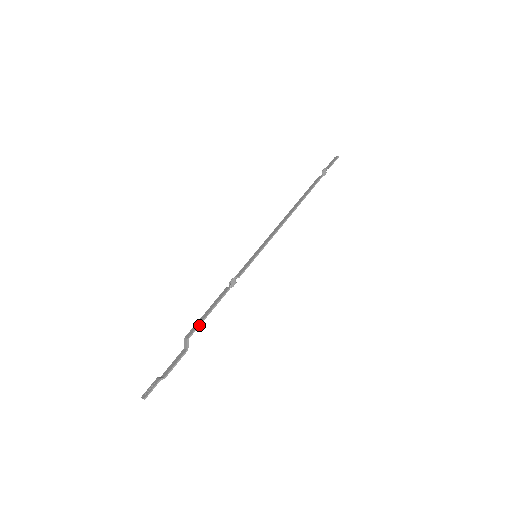
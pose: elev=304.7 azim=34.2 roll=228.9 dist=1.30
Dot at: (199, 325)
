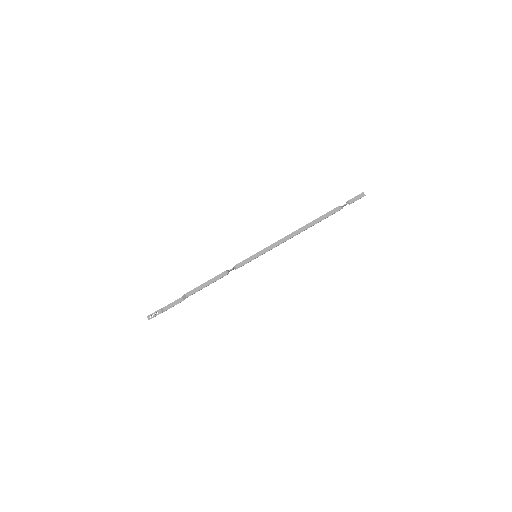
Dot at: (197, 291)
